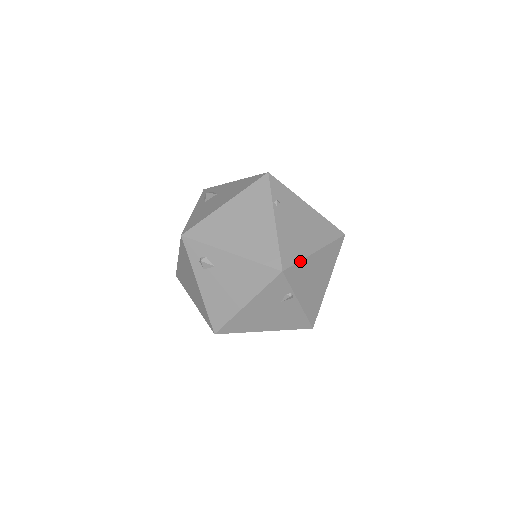
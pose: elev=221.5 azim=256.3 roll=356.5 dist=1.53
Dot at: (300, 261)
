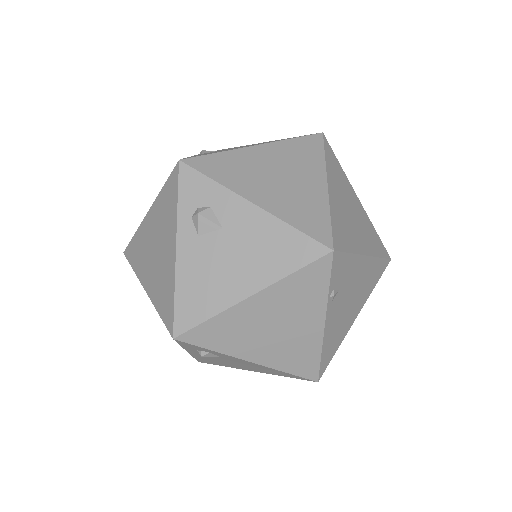
Dot at: (337, 349)
